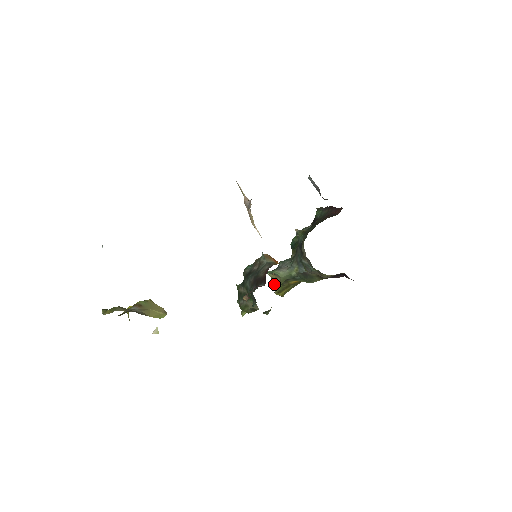
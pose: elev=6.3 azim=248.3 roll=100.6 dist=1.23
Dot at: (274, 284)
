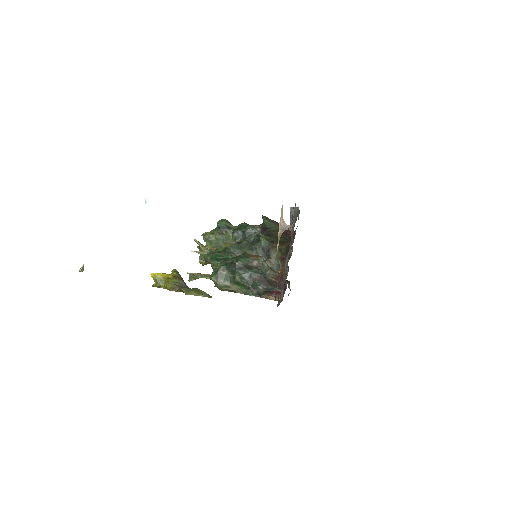
Dot at: (203, 254)
